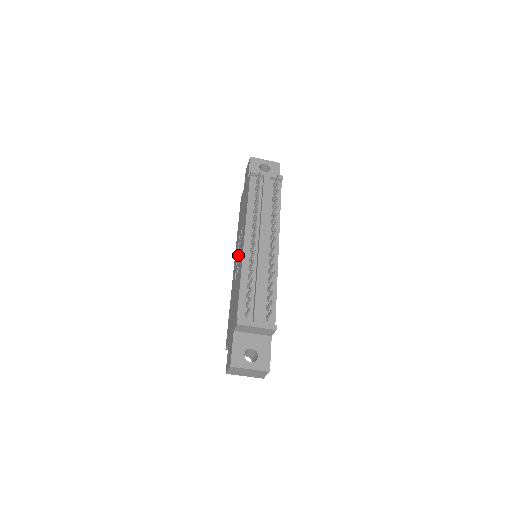
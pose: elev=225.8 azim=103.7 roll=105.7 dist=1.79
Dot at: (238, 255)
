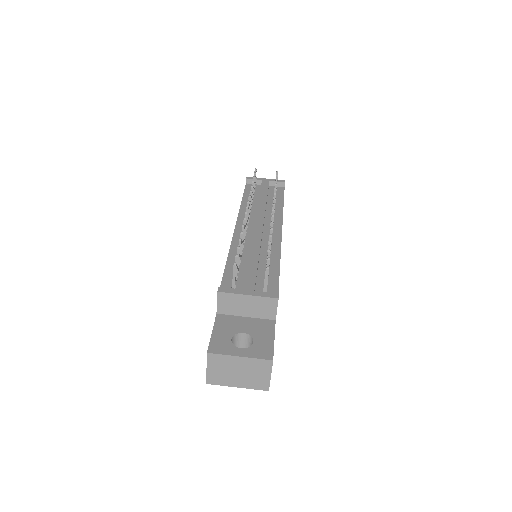
Dot at: occluded
